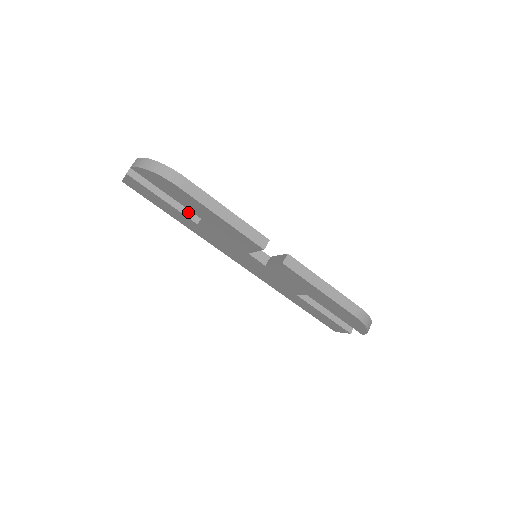
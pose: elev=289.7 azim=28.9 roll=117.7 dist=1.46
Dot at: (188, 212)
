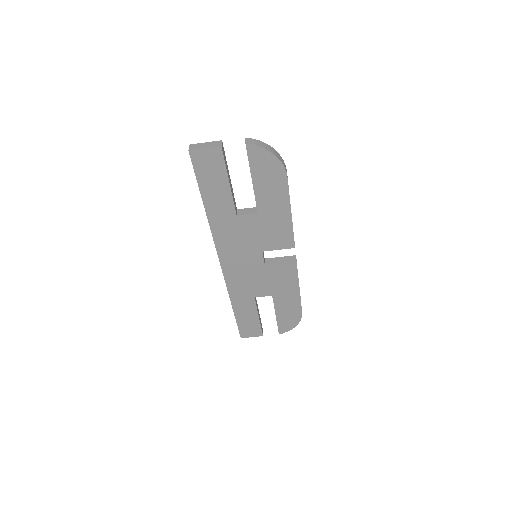
Dot at: (234, 202)
